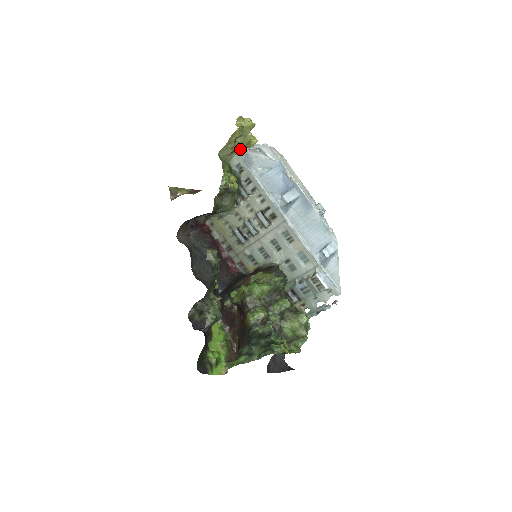
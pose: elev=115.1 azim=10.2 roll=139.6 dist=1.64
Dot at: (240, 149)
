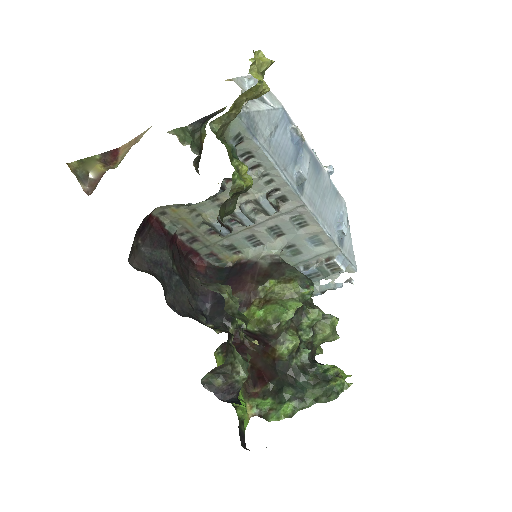
Dot at: occluded
